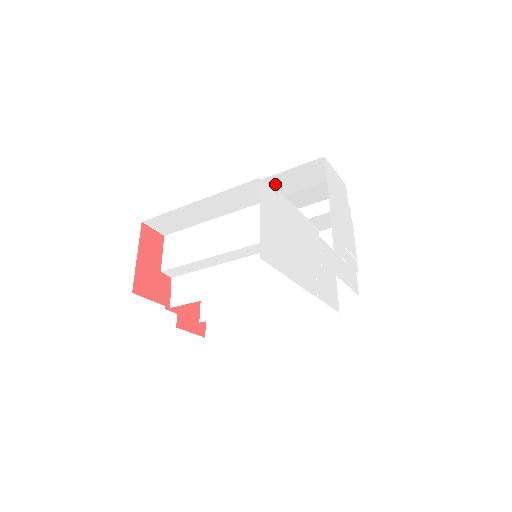
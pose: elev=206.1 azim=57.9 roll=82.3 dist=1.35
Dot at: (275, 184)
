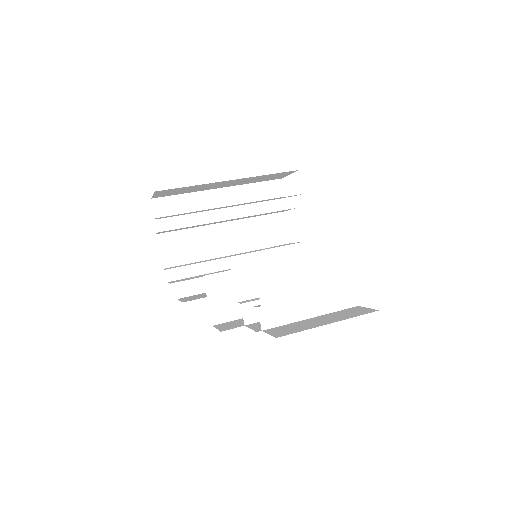
Dot at: (245, 179)
